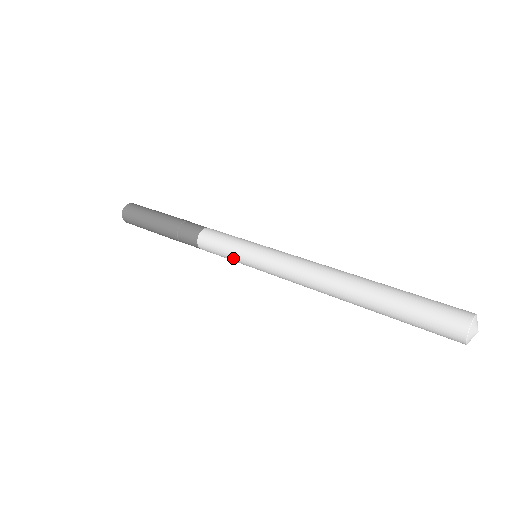
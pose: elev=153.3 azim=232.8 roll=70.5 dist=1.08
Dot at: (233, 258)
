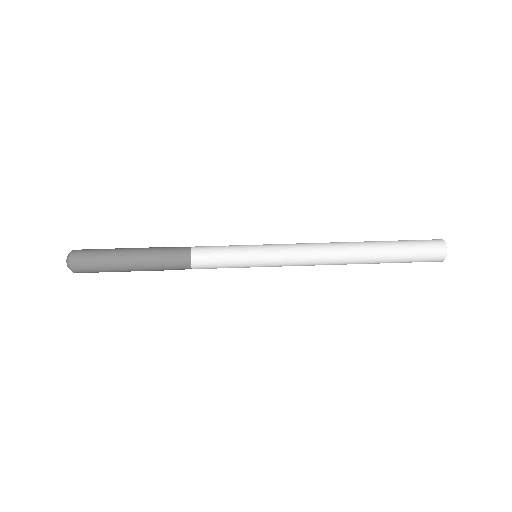
Dot at: occluded
